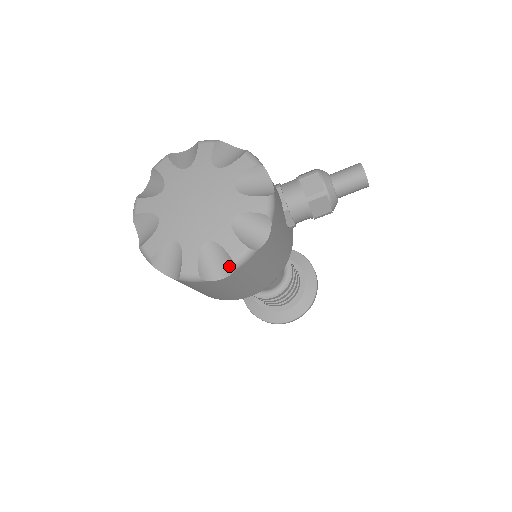
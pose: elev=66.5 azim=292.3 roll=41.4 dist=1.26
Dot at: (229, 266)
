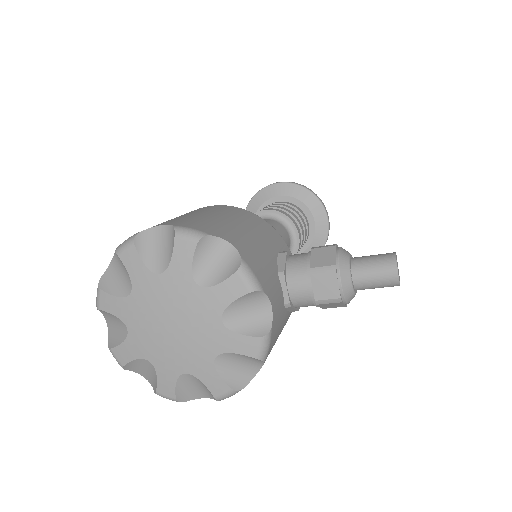
Dot at: (211, 395)
